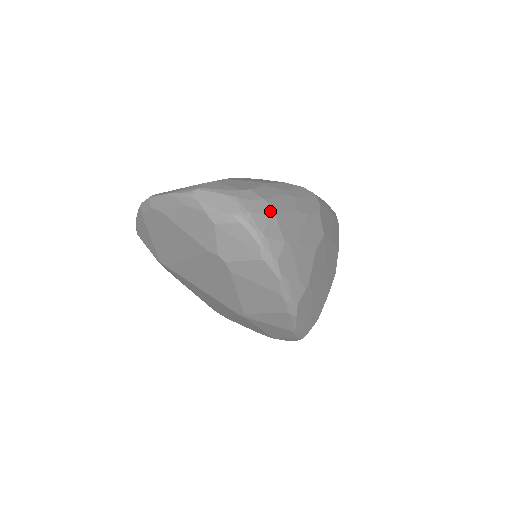
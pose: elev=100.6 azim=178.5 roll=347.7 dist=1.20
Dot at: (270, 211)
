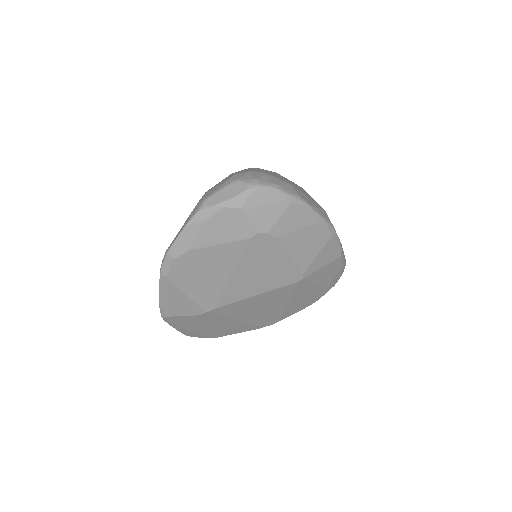
Dot at: (261, 173)
